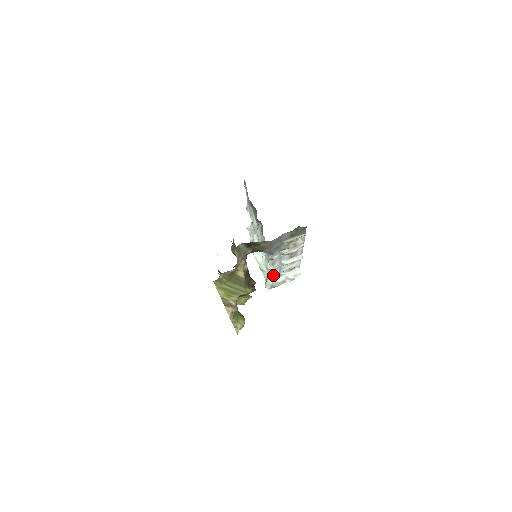
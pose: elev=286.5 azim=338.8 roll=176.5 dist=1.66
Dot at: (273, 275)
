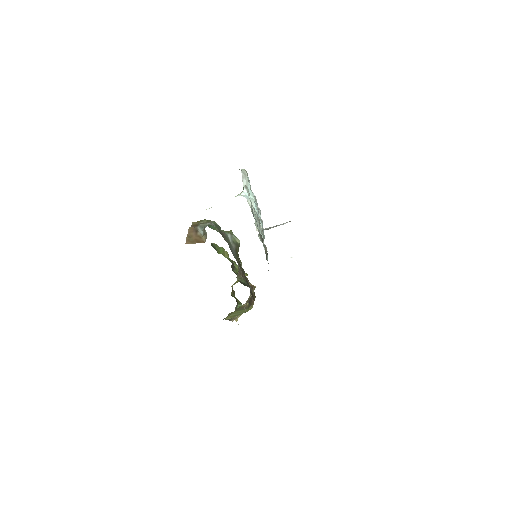
Dot at: occluded
